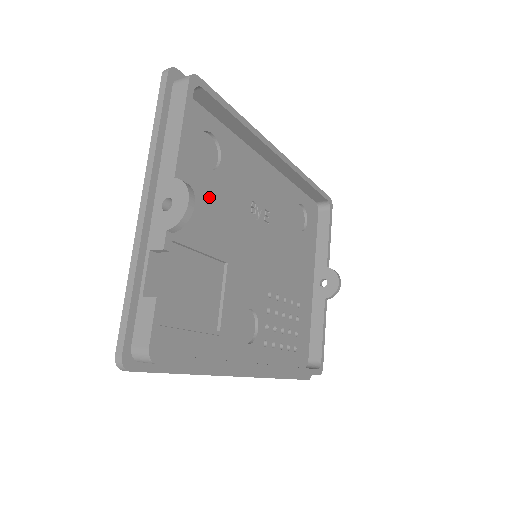
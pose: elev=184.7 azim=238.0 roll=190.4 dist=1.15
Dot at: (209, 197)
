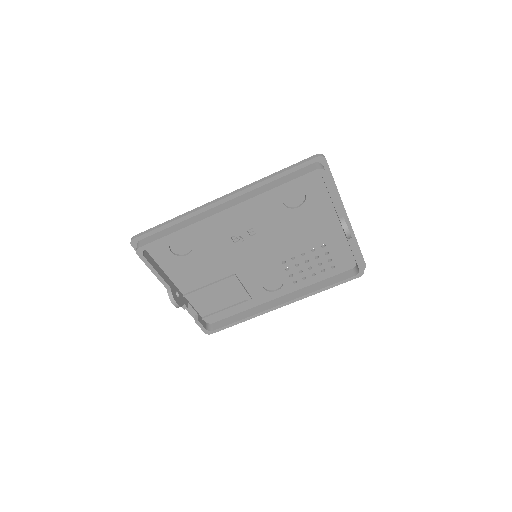
Dot at: (199, 263)
